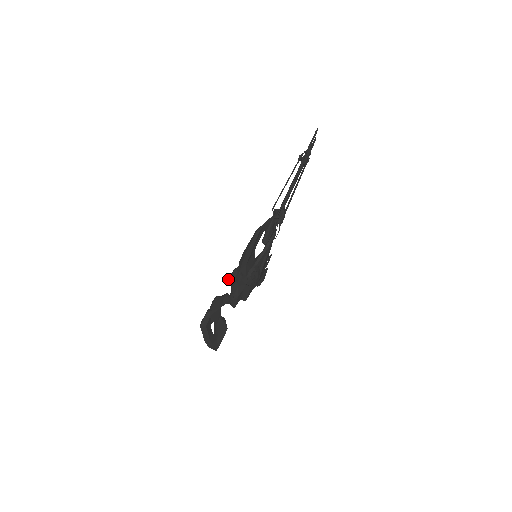
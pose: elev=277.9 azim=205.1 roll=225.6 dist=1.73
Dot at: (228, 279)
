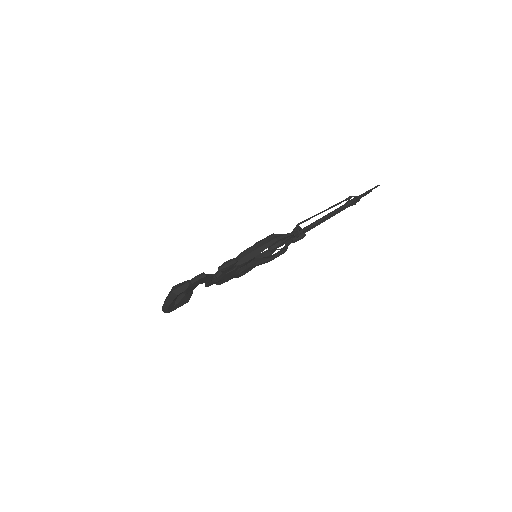
Dot at: (223, 264)
